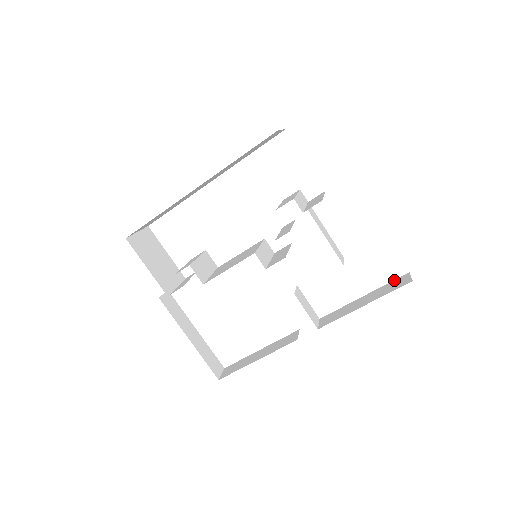
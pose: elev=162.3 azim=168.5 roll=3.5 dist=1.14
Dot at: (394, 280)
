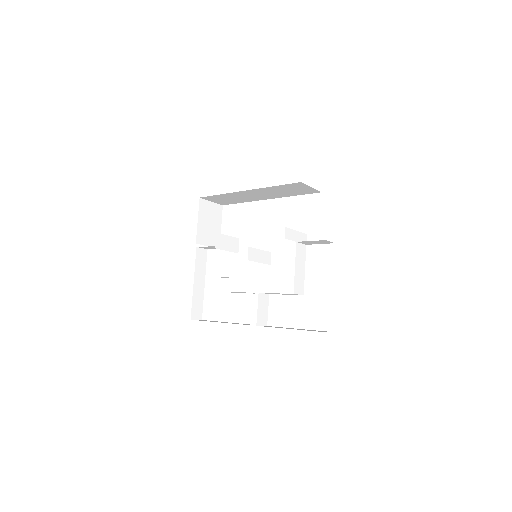
Dot at: occluded
